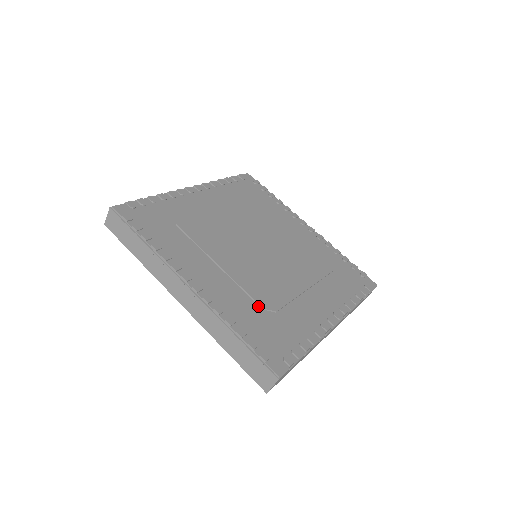
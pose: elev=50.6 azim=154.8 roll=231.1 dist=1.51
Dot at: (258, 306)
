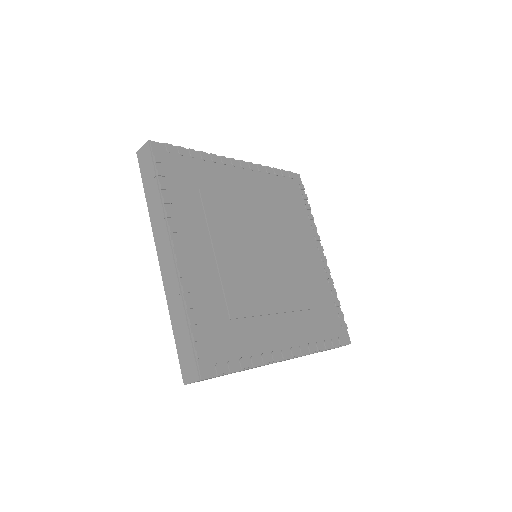
Dot at: (309, 311)
